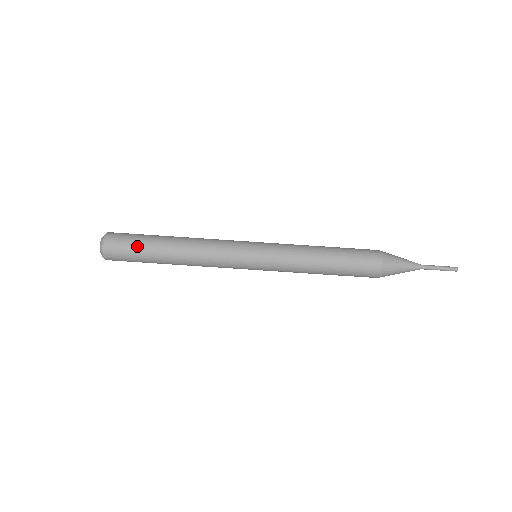
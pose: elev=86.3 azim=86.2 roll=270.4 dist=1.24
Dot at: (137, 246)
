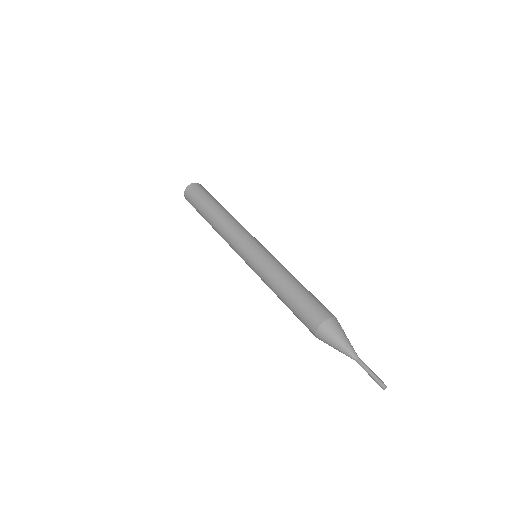
Dot at: (199, 200)
